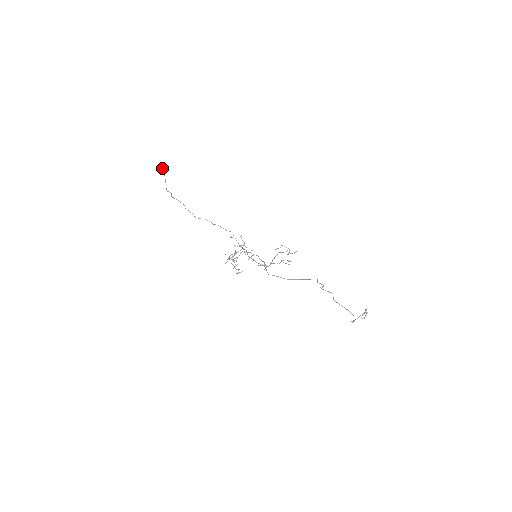
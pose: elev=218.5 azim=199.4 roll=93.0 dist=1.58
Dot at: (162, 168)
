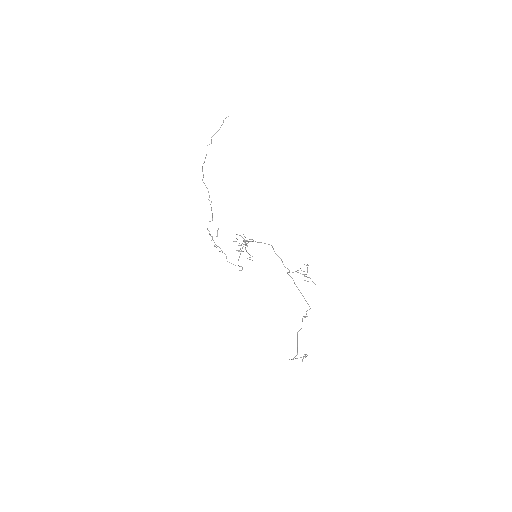
Dot at: occluded
